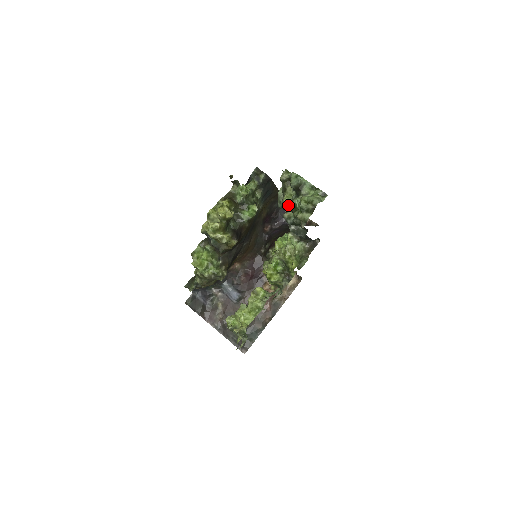
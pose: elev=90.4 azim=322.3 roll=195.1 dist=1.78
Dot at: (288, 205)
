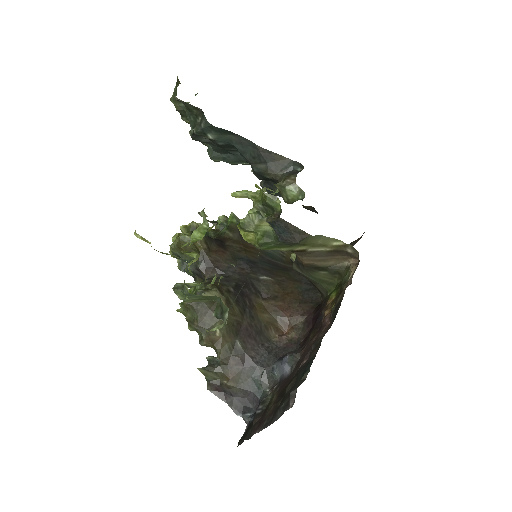
Dot at: occluded
